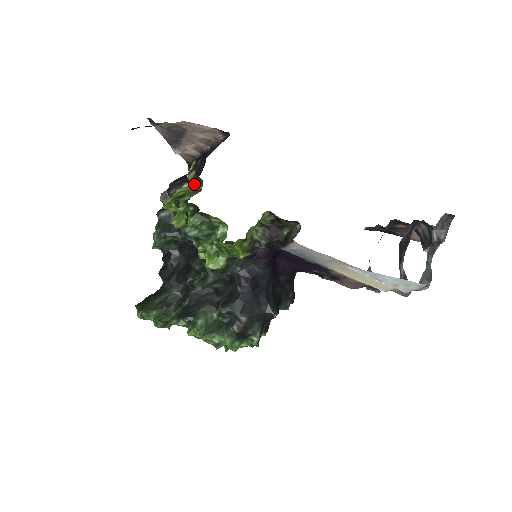
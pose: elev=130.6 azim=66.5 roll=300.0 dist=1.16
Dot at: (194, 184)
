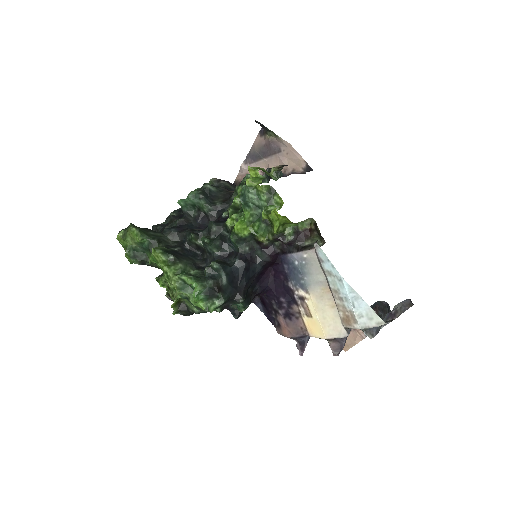
Dot at: (273, 174)
